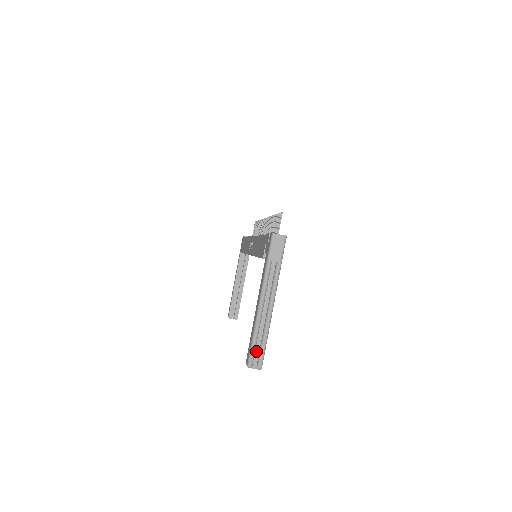
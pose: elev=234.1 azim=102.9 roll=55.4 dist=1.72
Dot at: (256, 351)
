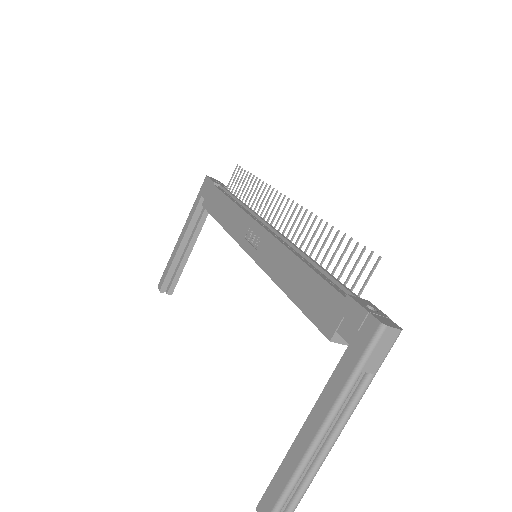
Dot at: (284, 502)
